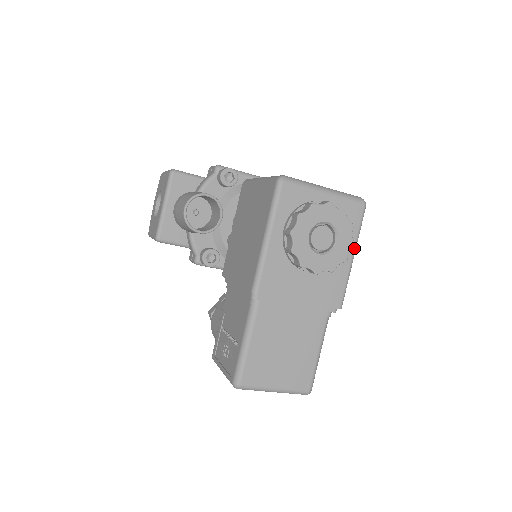
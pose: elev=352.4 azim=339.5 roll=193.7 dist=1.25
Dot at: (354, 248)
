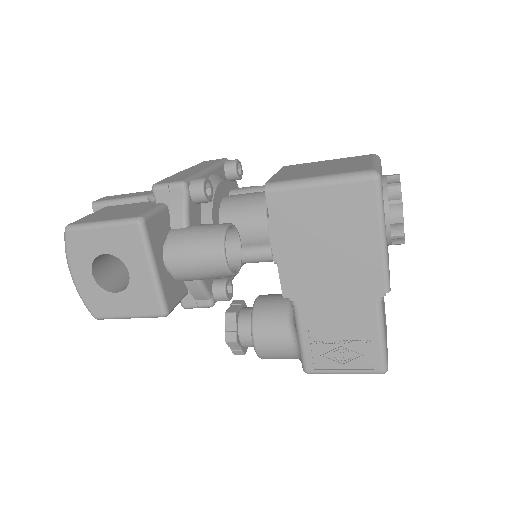
Dot at: occluded
